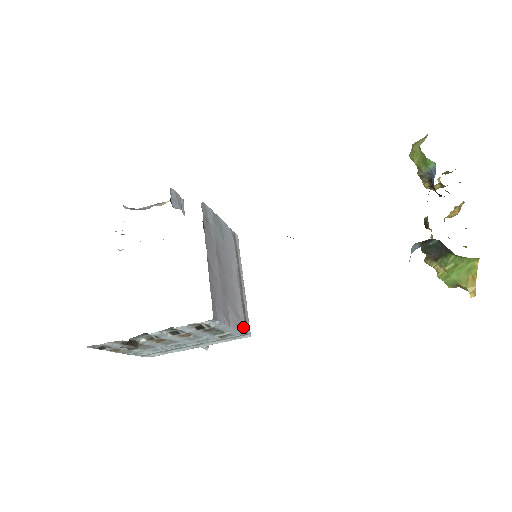
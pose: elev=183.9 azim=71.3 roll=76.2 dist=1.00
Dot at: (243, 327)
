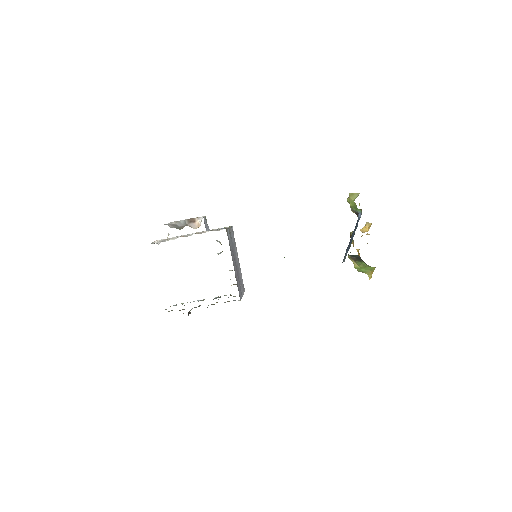
Dot at: occluded
